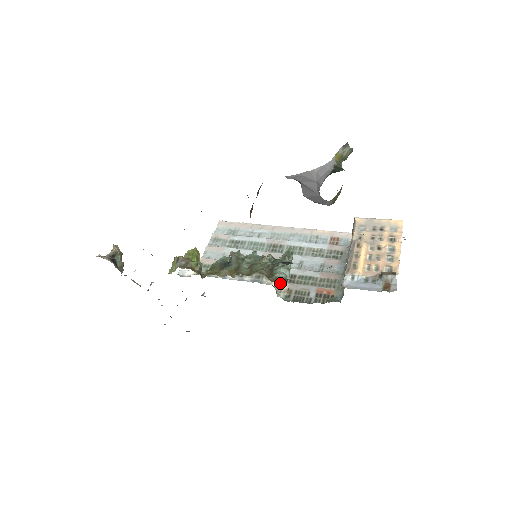
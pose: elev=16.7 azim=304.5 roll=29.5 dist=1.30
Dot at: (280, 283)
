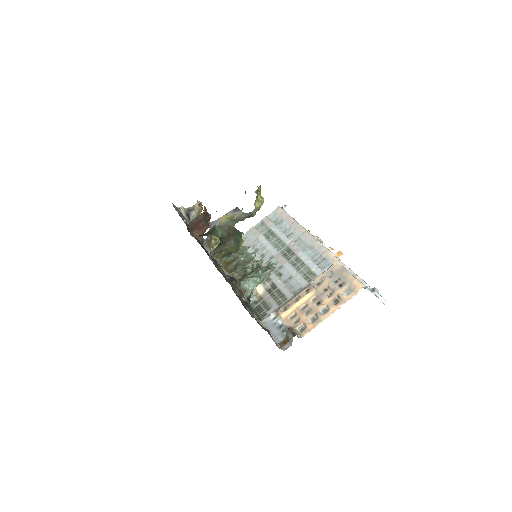
Dot at: (261, 288)
